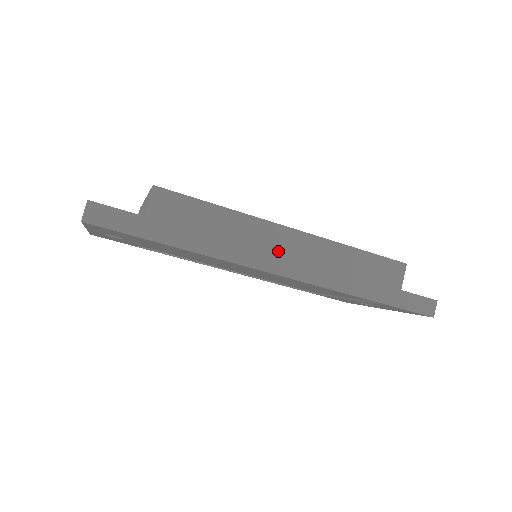
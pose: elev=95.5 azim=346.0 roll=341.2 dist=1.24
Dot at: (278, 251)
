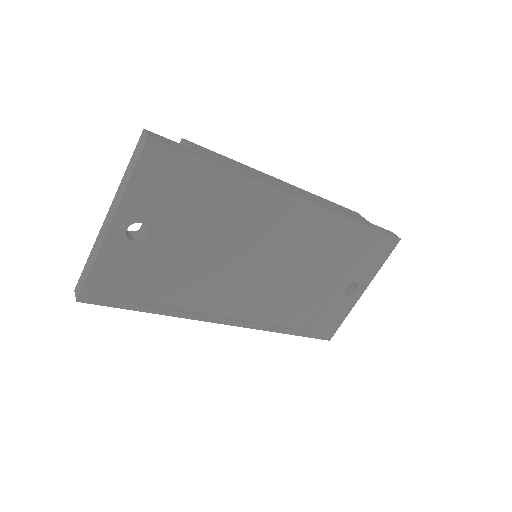
Dot at: (288, 188)
